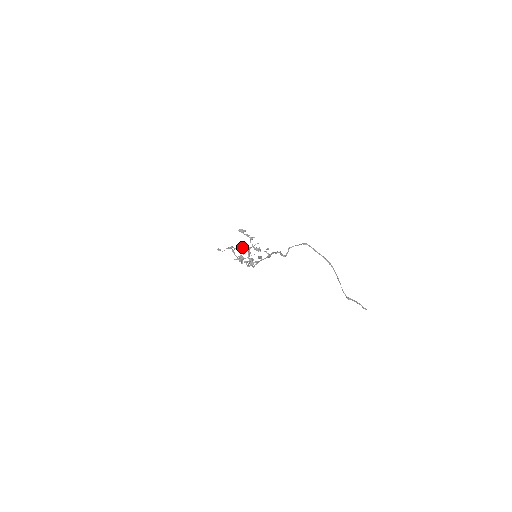
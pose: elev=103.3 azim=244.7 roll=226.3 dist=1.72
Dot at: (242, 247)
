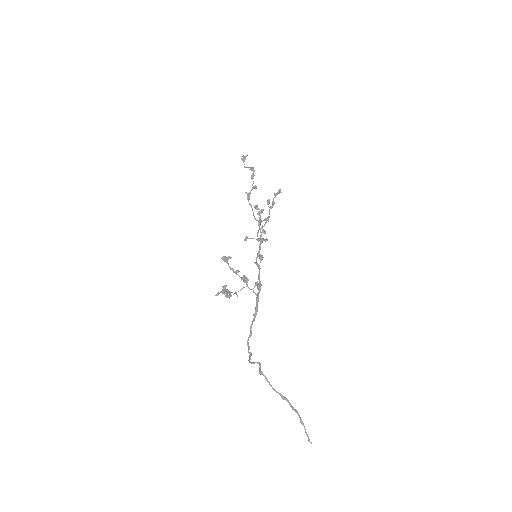
Dot at: (254, 206)
